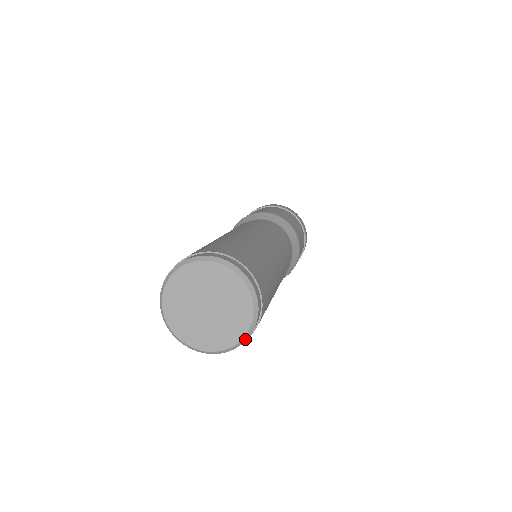
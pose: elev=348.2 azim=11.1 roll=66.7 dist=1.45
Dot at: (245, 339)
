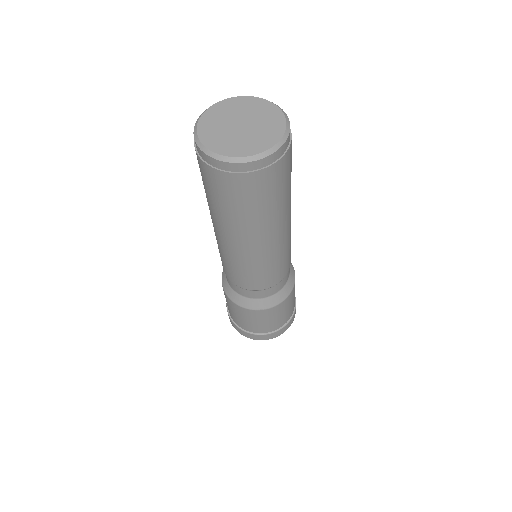
Dot at: (287, 134)
